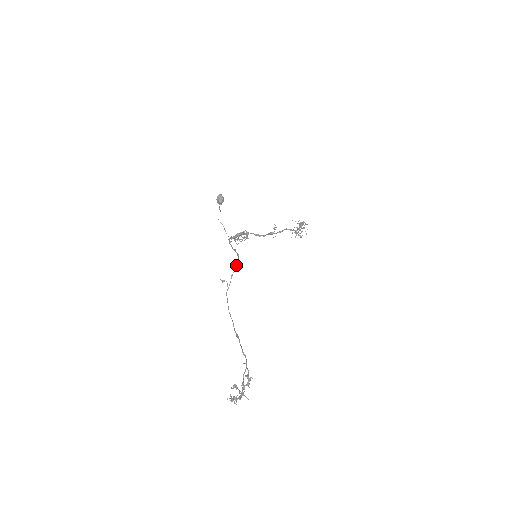
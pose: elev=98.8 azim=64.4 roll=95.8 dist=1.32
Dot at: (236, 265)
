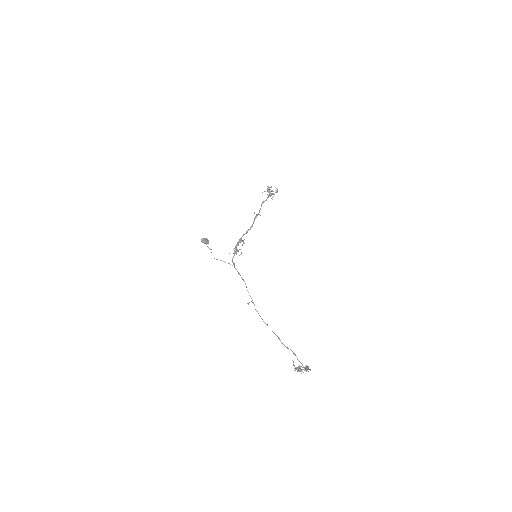
Dot at: occluded
